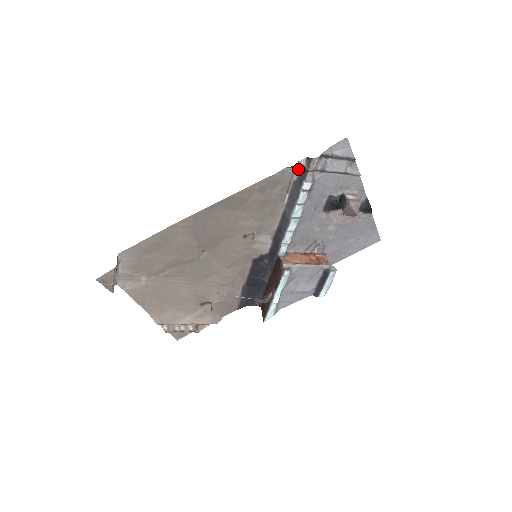
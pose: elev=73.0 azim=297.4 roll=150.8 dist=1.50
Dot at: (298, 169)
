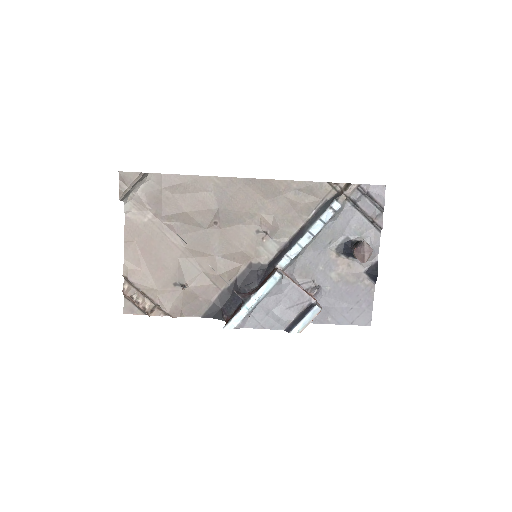
Dot at: (335, 191)
